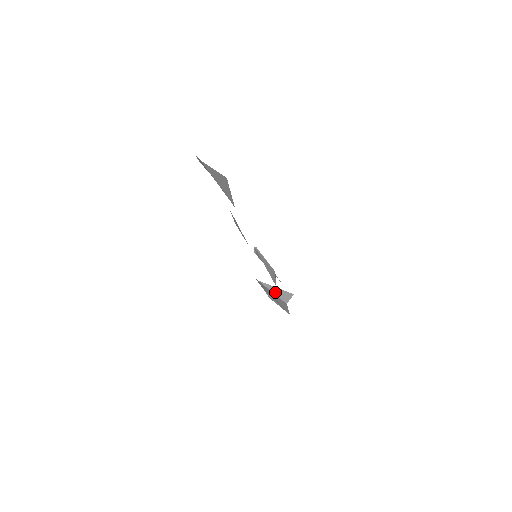
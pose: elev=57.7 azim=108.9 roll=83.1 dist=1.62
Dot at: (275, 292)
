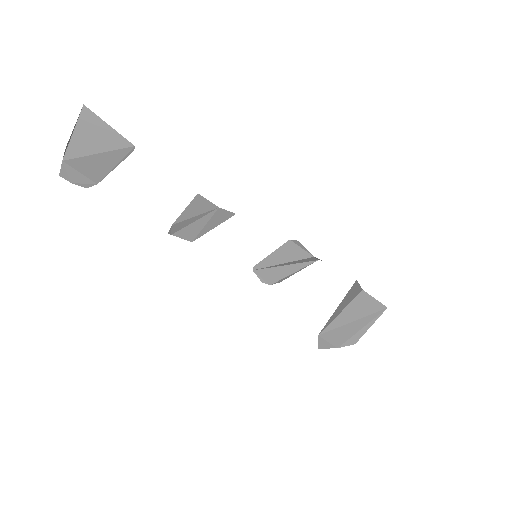
Dot at: (341, 308)
